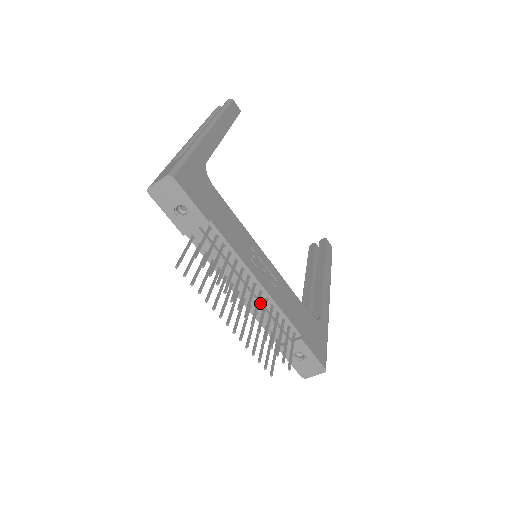
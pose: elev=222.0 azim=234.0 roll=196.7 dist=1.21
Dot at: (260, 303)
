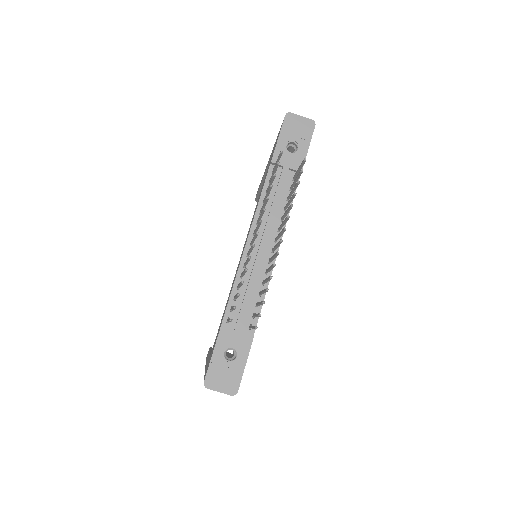
Dot at: (259, 269)
